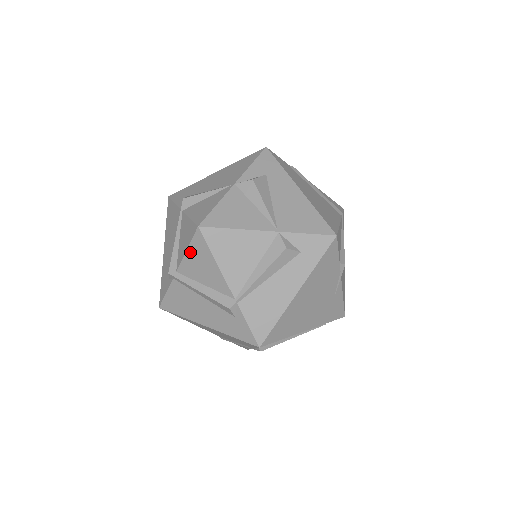
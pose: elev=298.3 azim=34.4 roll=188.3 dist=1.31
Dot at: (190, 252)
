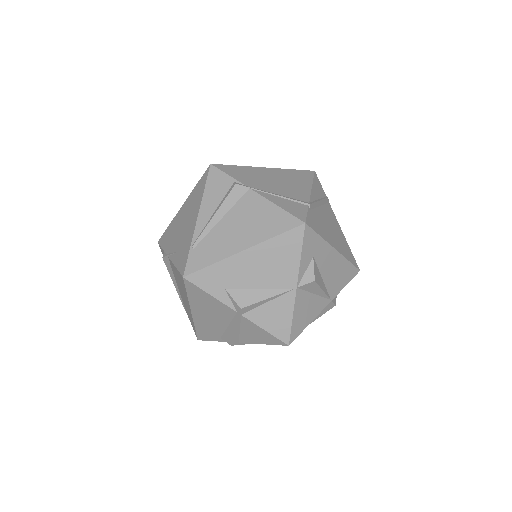
Dot at: (266, 344)
